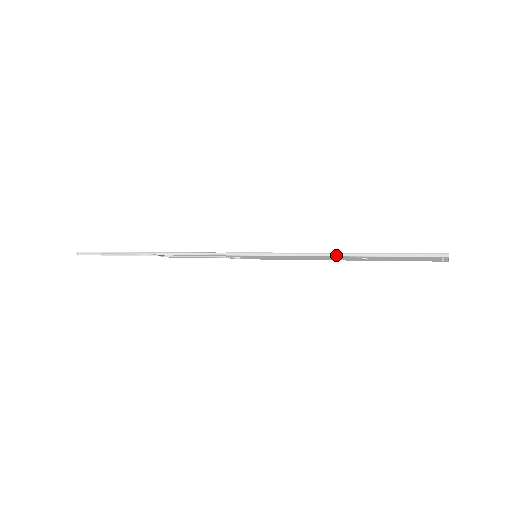
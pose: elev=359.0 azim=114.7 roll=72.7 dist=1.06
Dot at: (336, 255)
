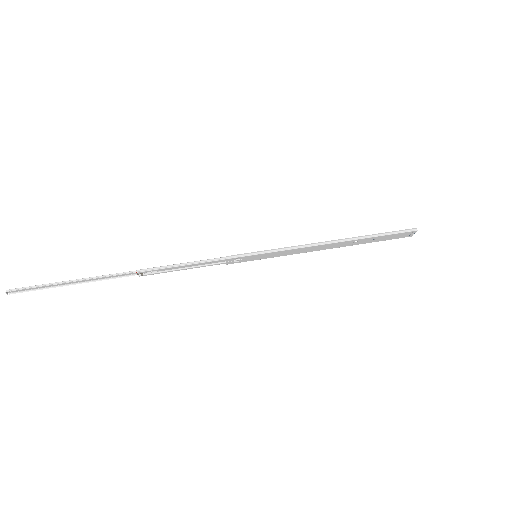
Dot at: (335, 242)
